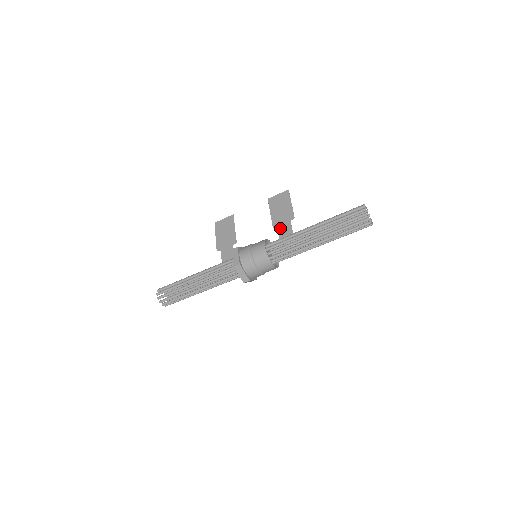
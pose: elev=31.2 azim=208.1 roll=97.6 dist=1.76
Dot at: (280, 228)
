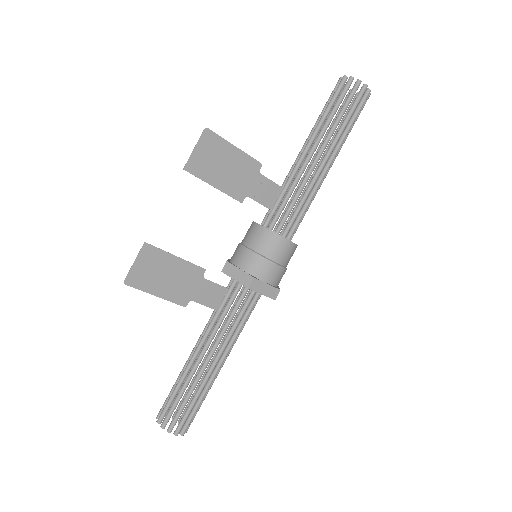
Dot at: (254, 195)
